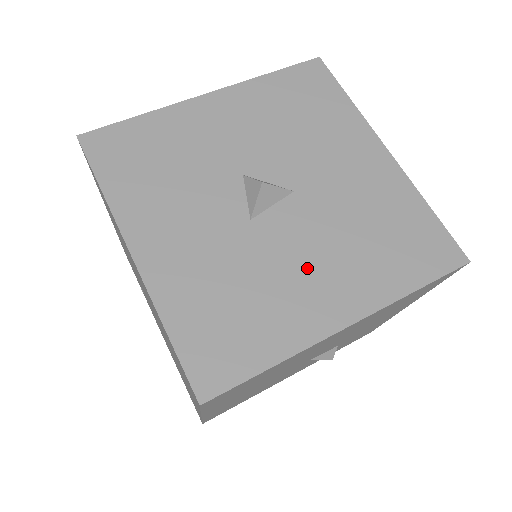
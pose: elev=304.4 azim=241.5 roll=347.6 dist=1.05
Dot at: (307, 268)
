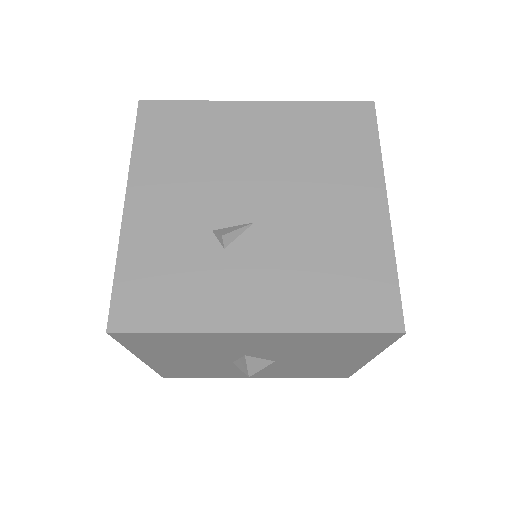
Dot at: occluded
